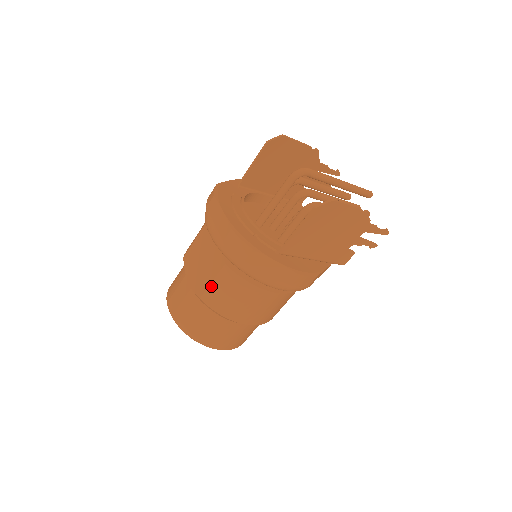
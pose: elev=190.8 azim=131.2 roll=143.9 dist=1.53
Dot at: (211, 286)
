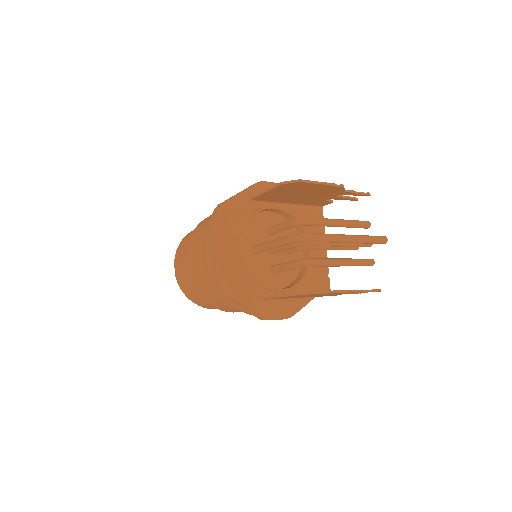
Dot at: (202, 286)
